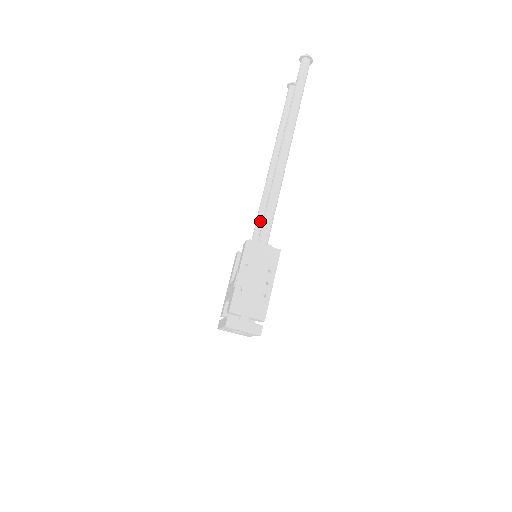
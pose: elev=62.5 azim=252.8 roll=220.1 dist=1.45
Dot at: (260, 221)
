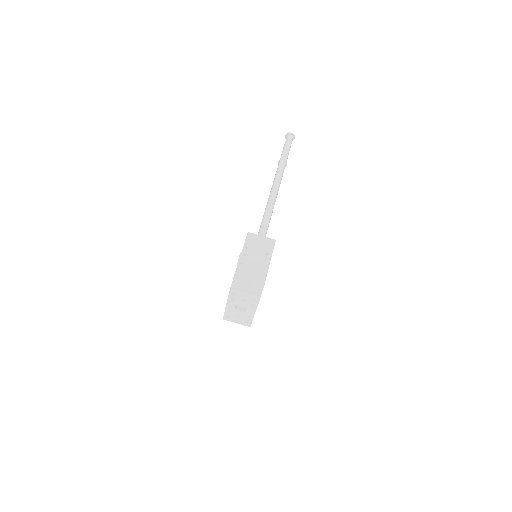
Dot at: occluded
